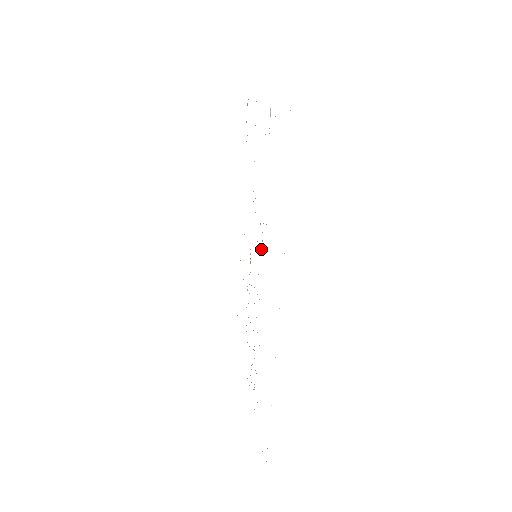
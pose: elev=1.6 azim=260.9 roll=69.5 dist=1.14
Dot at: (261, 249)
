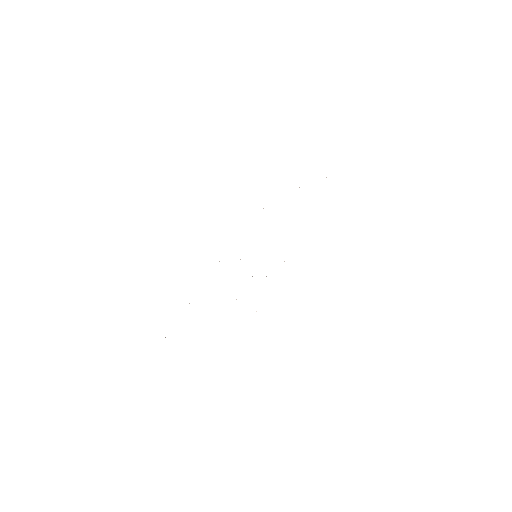
Dot at: occluded
